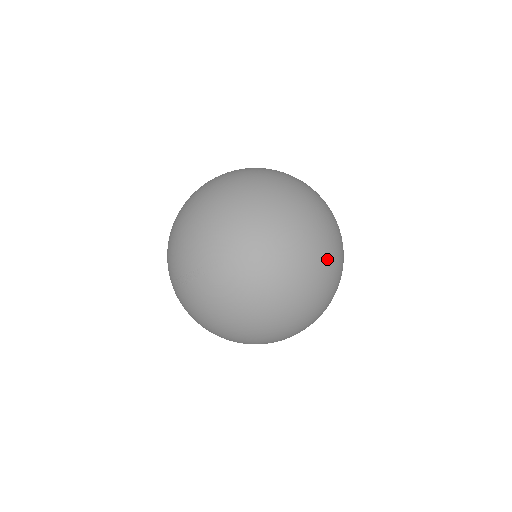
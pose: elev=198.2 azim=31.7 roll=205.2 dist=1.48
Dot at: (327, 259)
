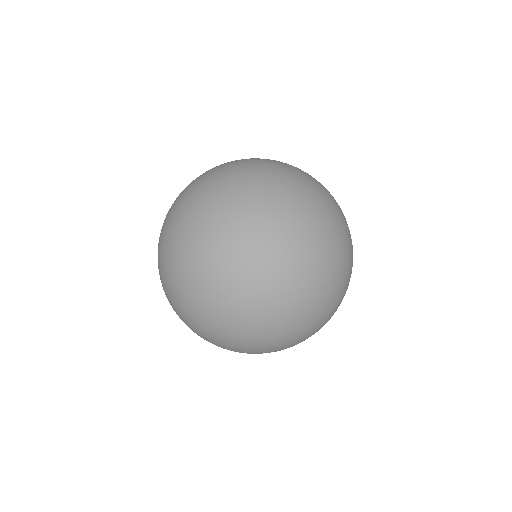
Dot at: (210, 211)
